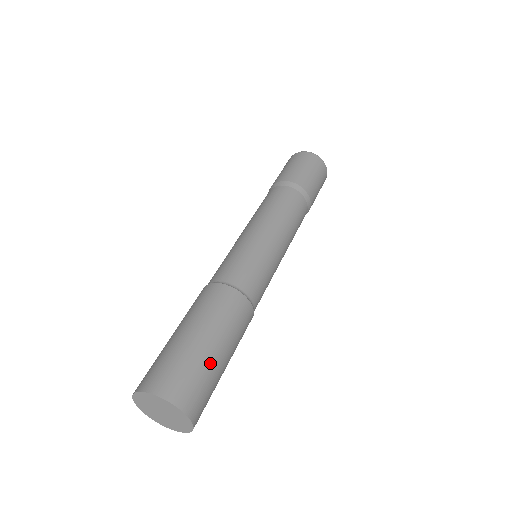
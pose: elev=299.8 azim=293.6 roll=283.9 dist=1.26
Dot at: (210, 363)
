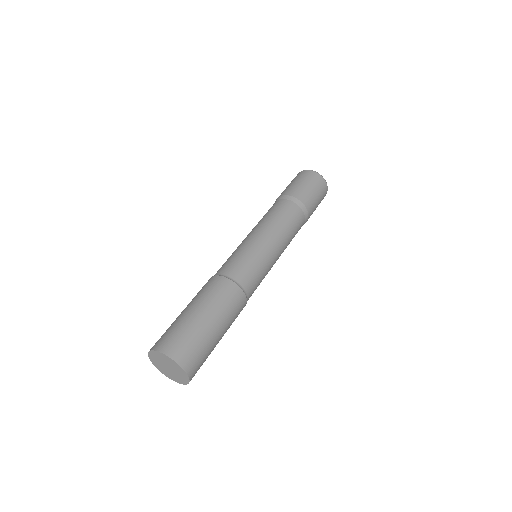
Dot at: (204, 333)
